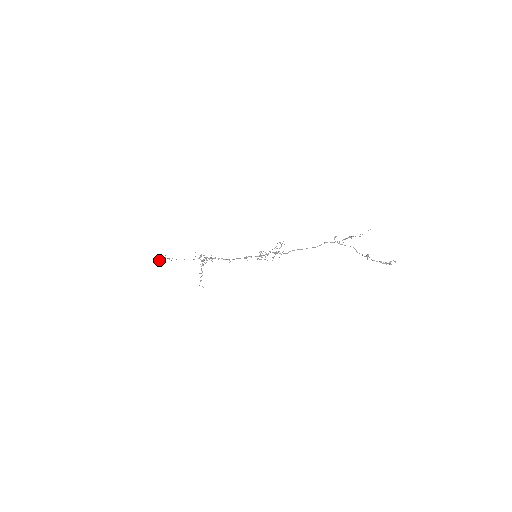
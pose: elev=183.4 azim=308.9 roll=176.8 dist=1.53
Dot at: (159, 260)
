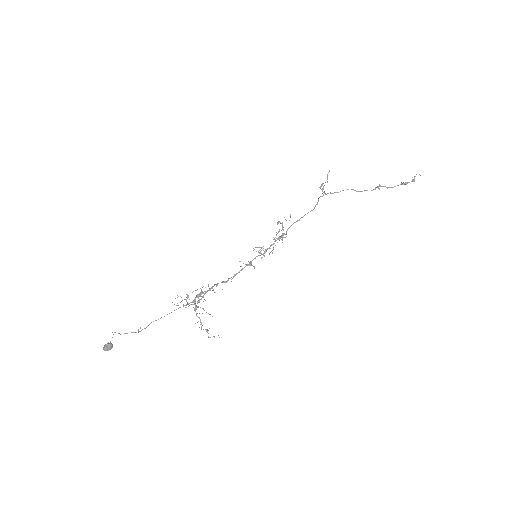
Dot at: (103, 348)
